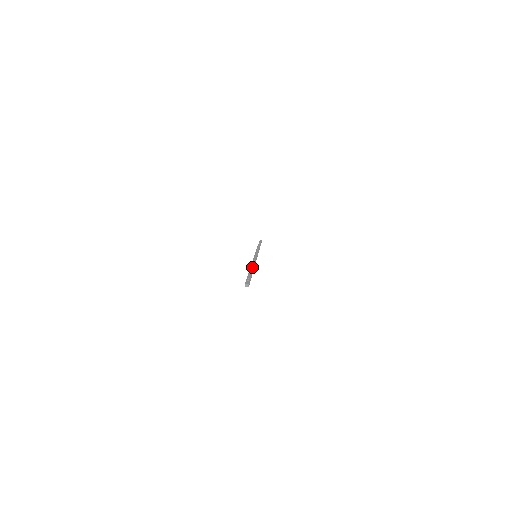
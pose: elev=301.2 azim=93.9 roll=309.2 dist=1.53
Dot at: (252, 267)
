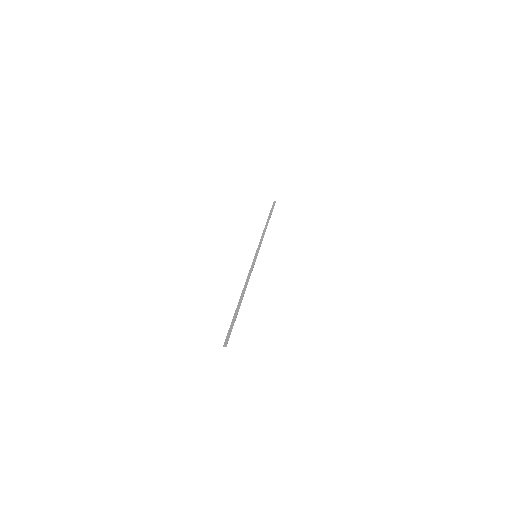
Dot at: (242, 296)
